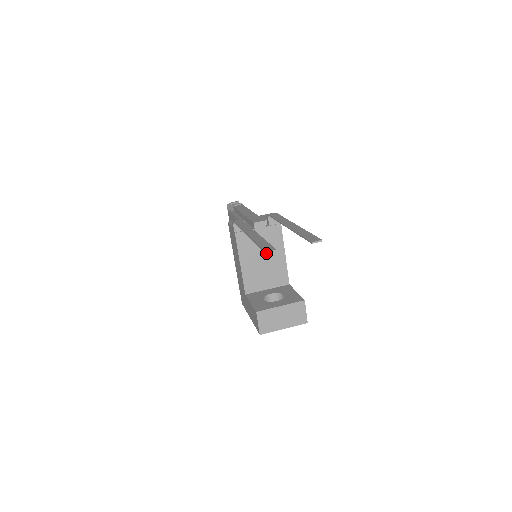
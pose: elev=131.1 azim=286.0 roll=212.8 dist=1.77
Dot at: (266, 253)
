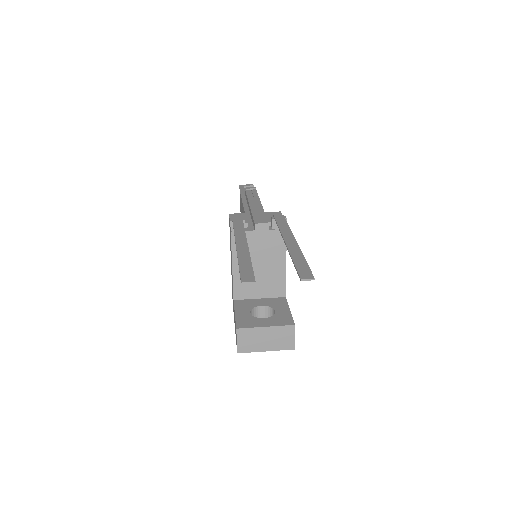
Dot at: occluded
